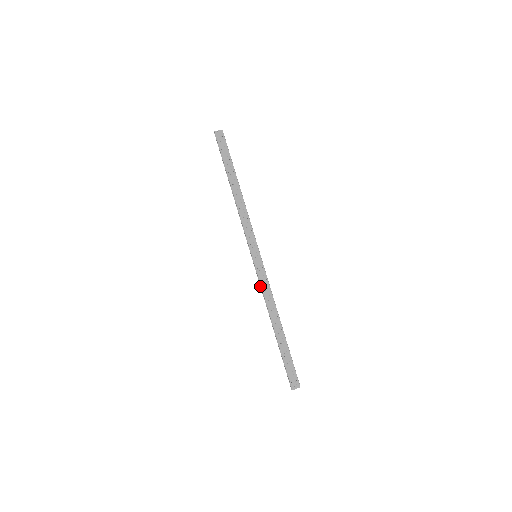
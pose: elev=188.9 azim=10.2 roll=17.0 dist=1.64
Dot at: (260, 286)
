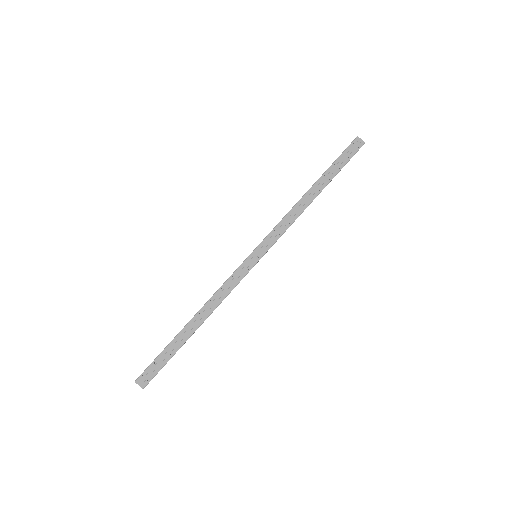
Dot at: (227, 279)
